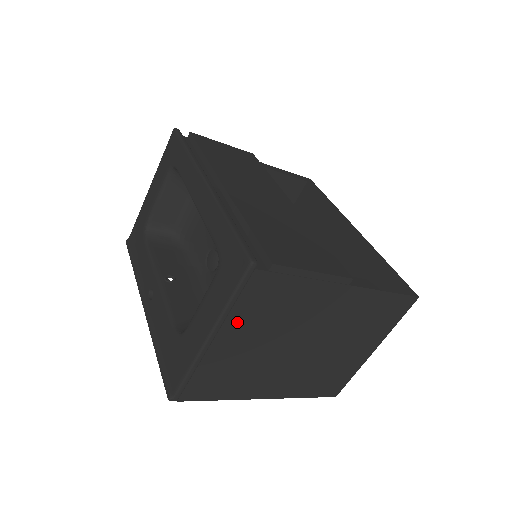
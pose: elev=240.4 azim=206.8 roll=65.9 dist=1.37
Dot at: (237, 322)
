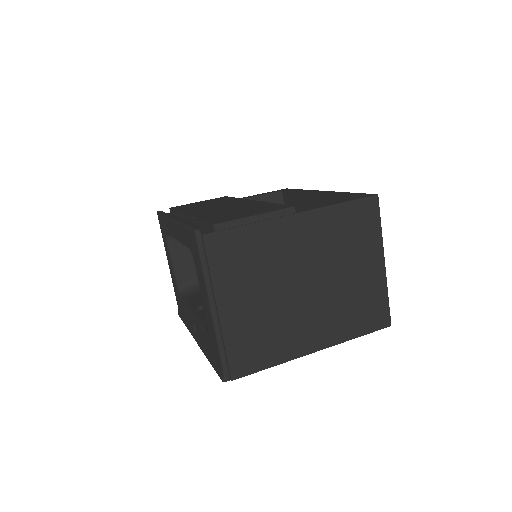
Dot at: (225, 285)
